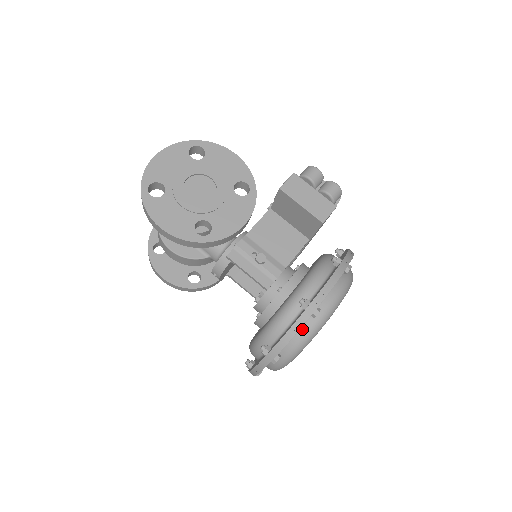
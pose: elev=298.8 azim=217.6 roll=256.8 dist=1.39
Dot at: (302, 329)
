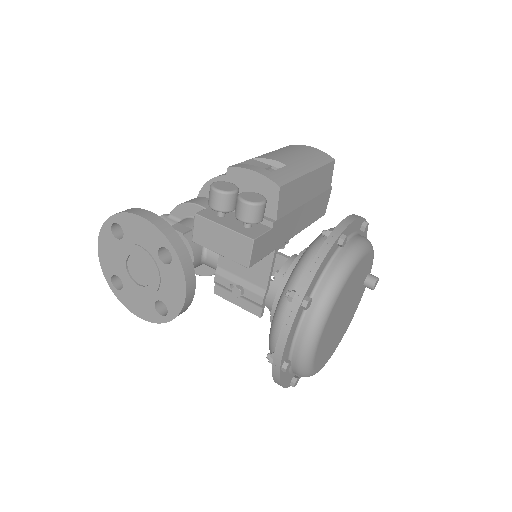
Dot at: (292, 369)
